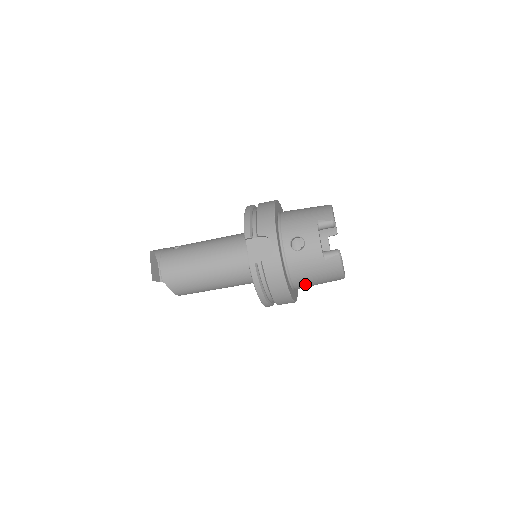
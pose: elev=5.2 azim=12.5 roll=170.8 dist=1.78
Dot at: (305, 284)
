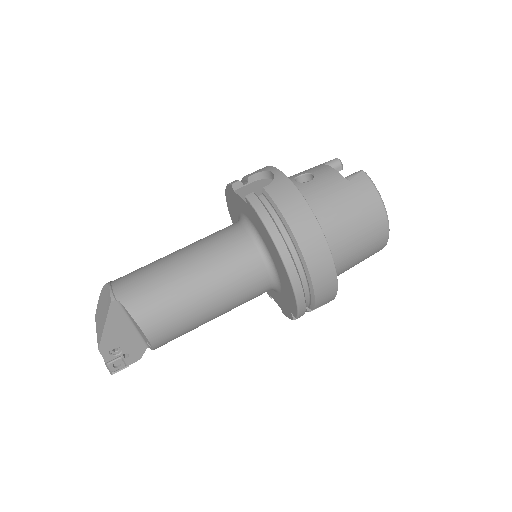
Dot at: (337, 233)
